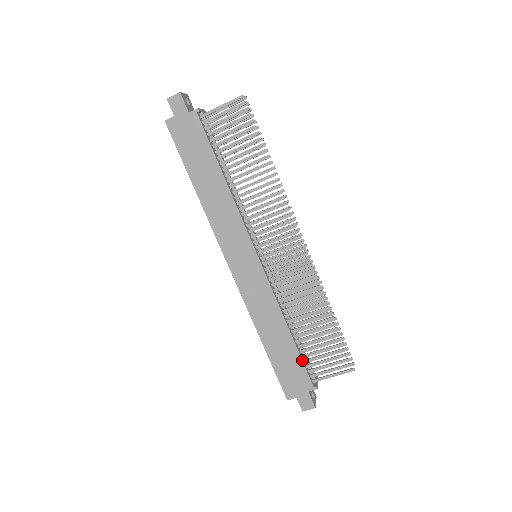
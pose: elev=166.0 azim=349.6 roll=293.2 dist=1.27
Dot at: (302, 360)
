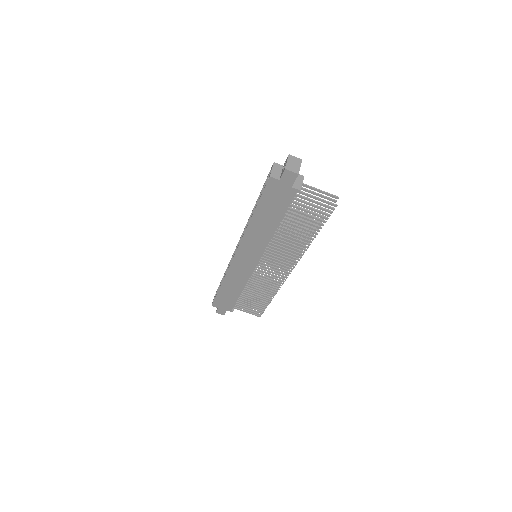
Dot at: occluded
